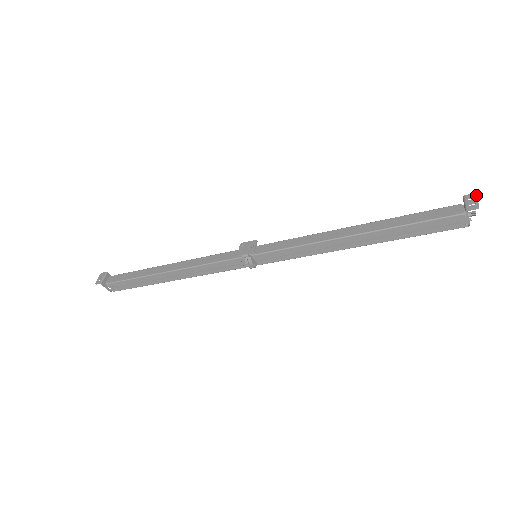
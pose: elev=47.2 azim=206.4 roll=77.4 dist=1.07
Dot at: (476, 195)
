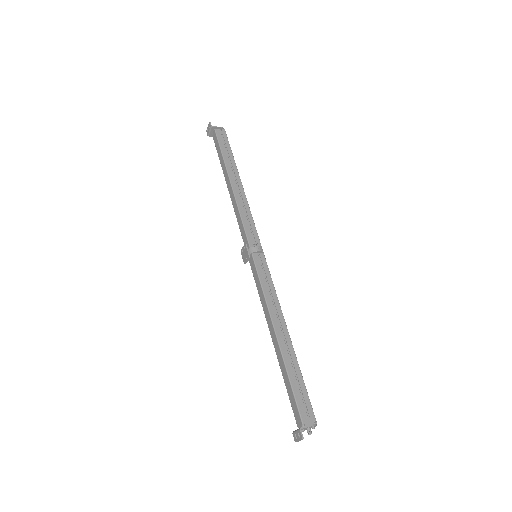
Dot at: (301, 439)
